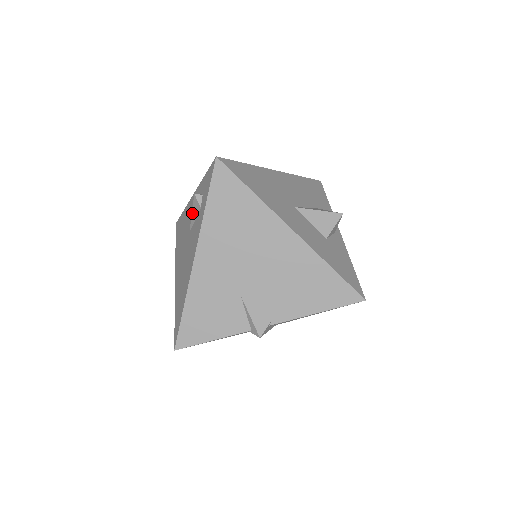
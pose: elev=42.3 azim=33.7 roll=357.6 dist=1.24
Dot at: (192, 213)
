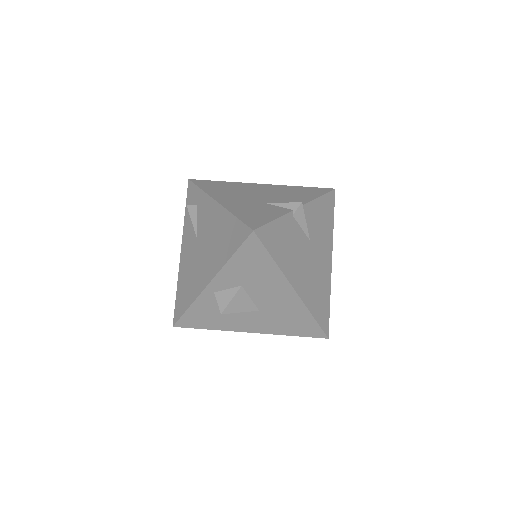
Dot at: (192, 221)
